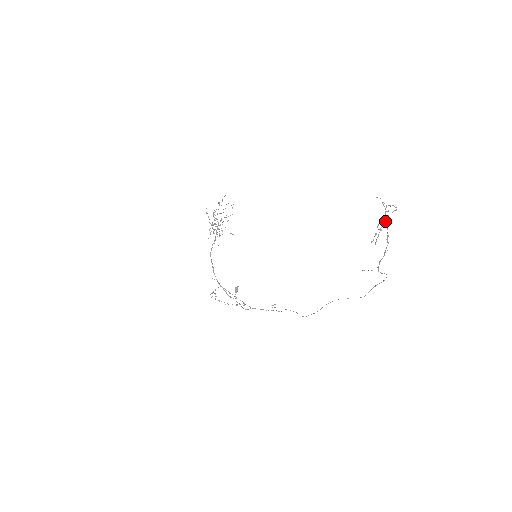
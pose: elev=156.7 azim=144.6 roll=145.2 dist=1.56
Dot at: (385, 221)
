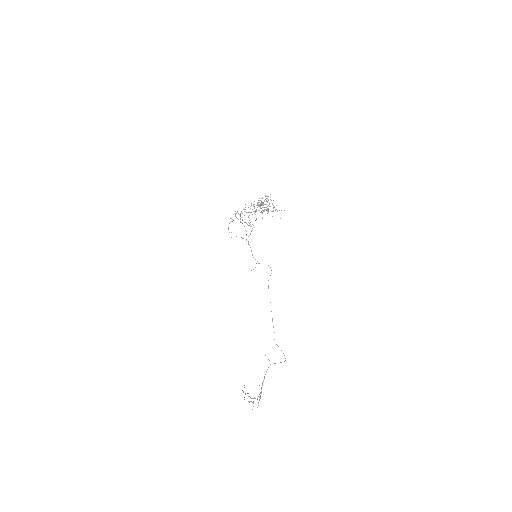
Dot at: (260, 393)
